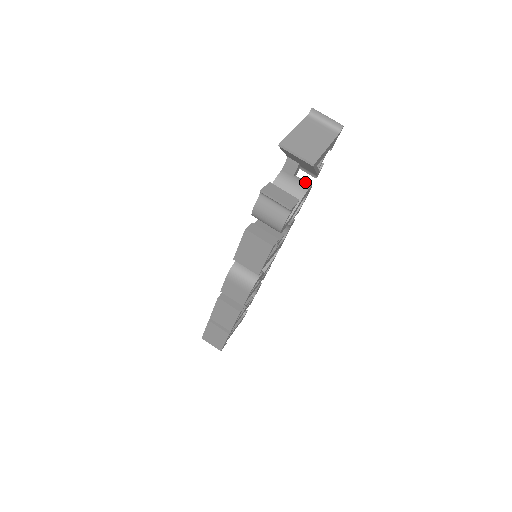
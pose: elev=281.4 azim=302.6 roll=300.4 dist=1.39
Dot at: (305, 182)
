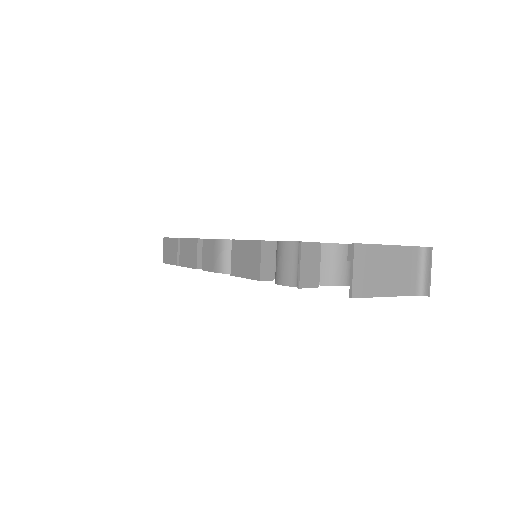
Dot at: (349, 277)
